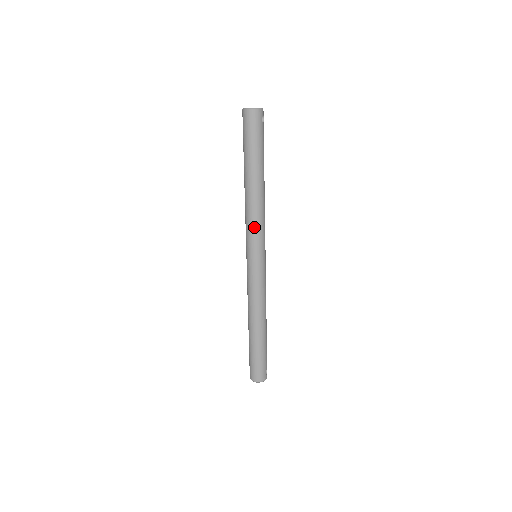
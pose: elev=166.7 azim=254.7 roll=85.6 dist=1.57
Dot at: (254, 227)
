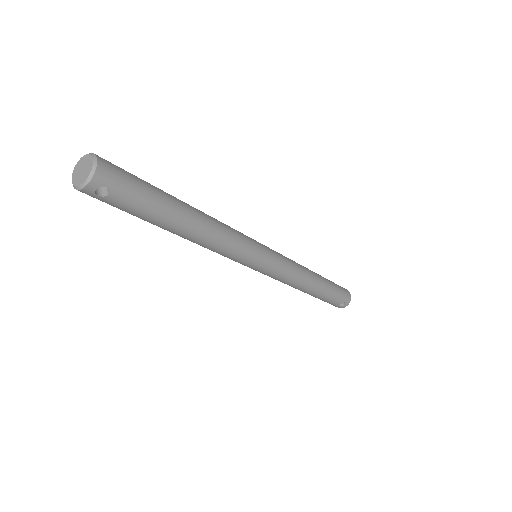
Dot at: occluded
